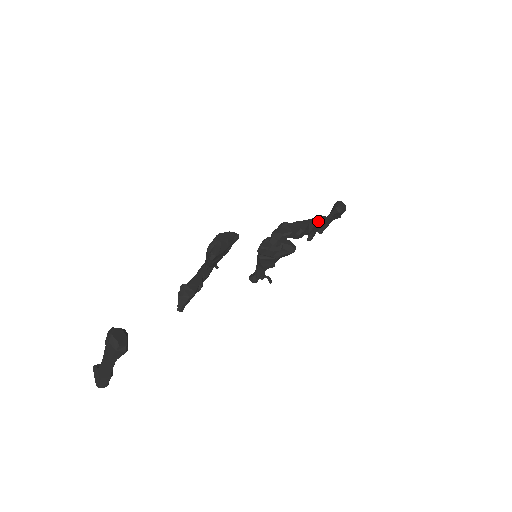
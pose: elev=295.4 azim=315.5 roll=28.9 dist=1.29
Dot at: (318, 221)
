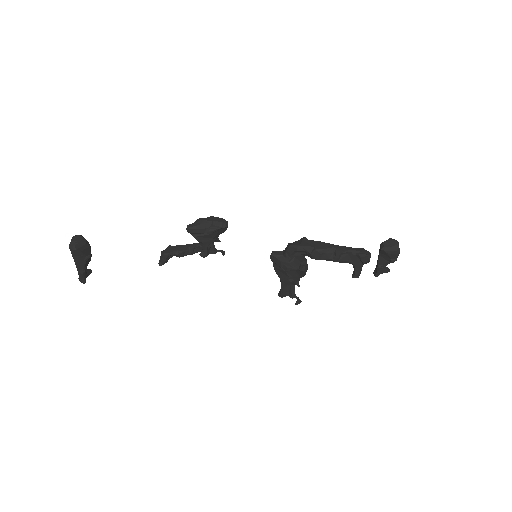
Dot at: (350, 251)
